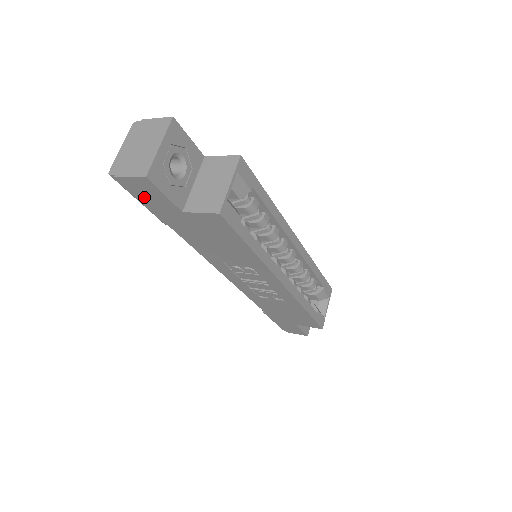
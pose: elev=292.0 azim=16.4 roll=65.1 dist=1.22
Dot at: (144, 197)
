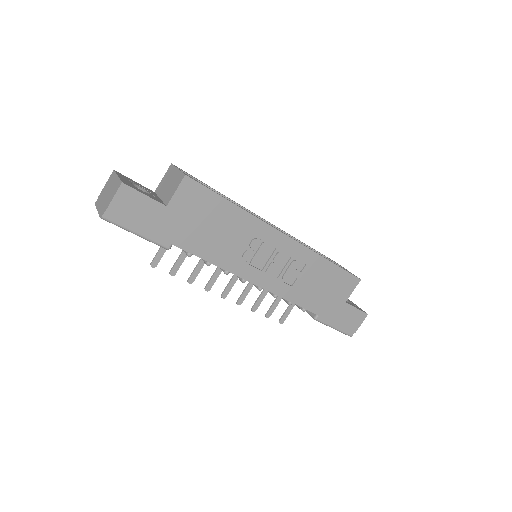
Dot at: (135, 218)
